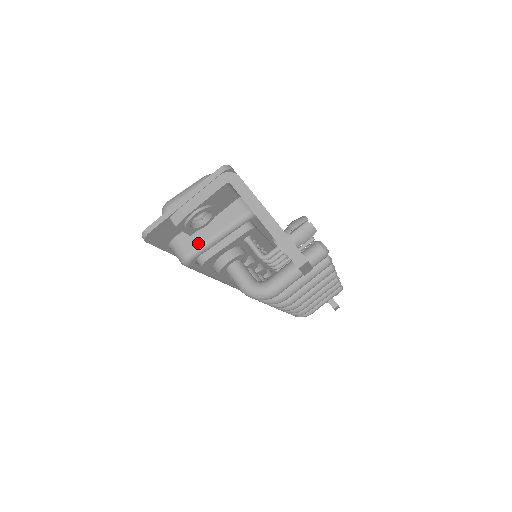
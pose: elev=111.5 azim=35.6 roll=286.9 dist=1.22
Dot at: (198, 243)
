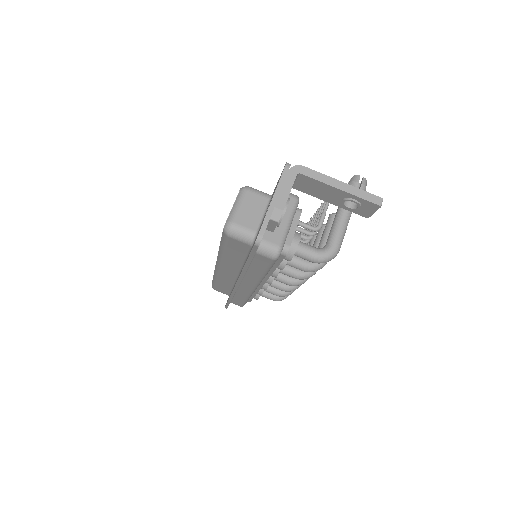
Dot at: (280, 236)
